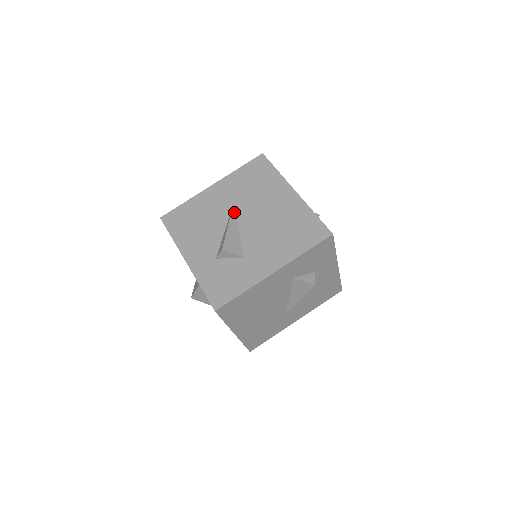
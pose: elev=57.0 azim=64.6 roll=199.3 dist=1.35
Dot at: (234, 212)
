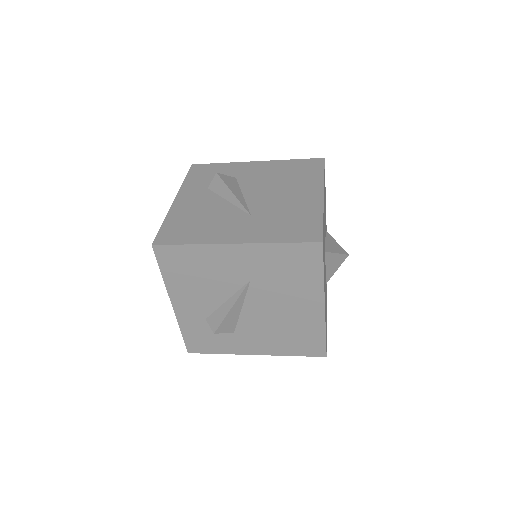
Dot at: (245, 291)
